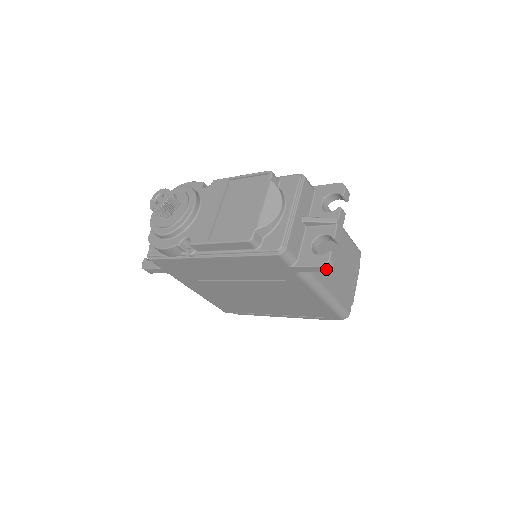
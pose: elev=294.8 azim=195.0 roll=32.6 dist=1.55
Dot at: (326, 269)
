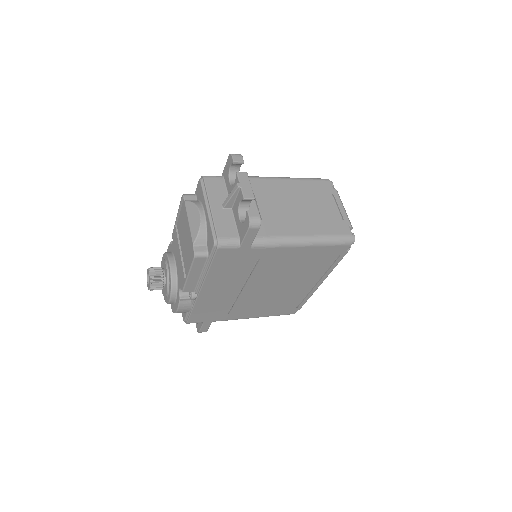
Dot at: (256, 226)
